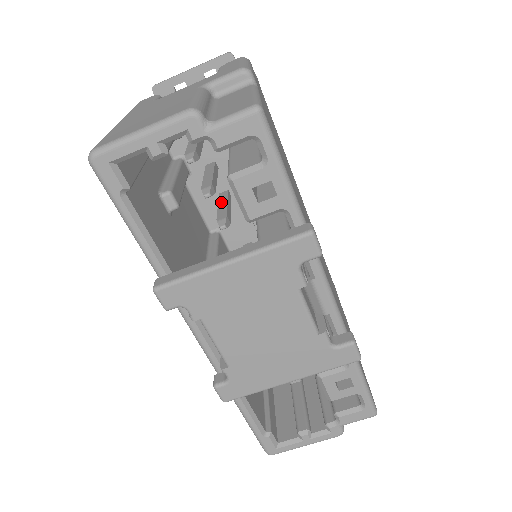
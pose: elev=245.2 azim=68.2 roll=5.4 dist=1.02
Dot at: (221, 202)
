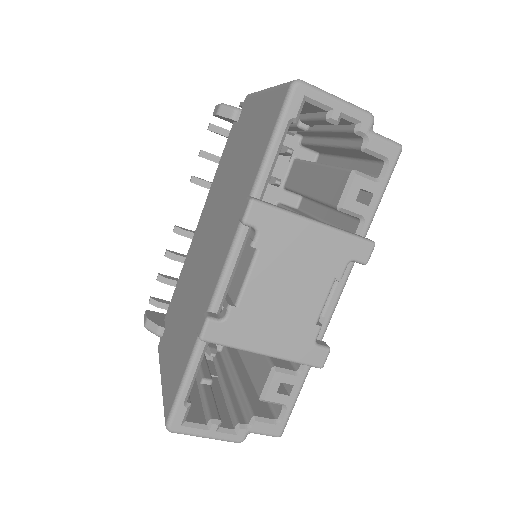
Dot at: occluded
